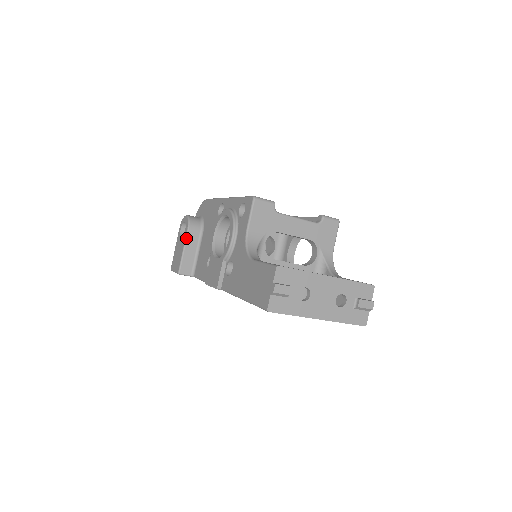
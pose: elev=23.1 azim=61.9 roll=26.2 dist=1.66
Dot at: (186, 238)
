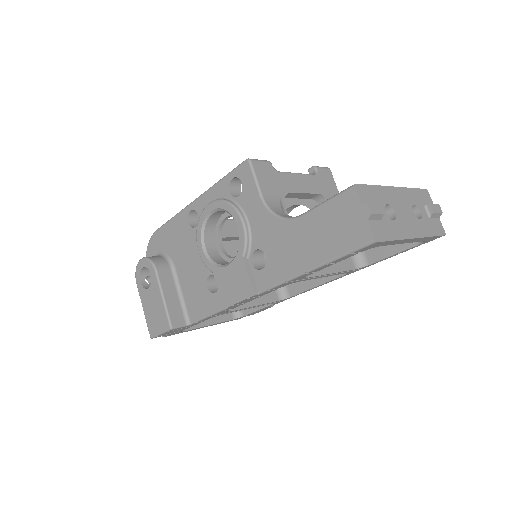
Dot at: (159, 281)
